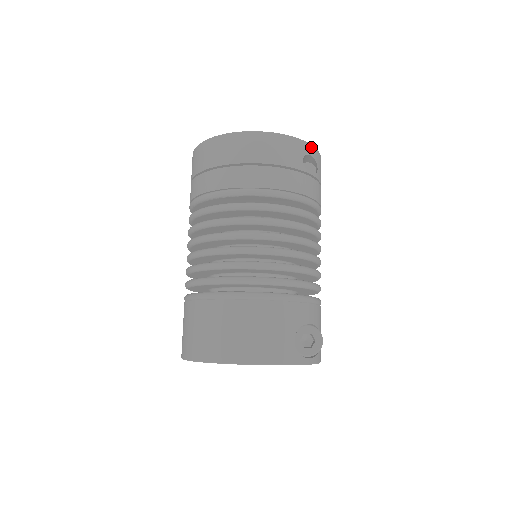
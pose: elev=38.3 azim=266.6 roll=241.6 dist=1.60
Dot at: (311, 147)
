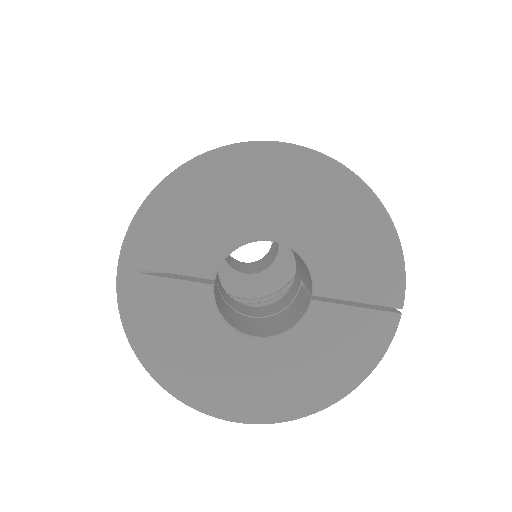
Dot at: occluded
